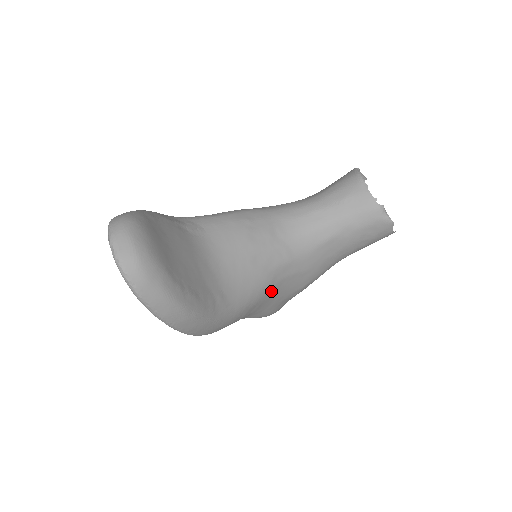
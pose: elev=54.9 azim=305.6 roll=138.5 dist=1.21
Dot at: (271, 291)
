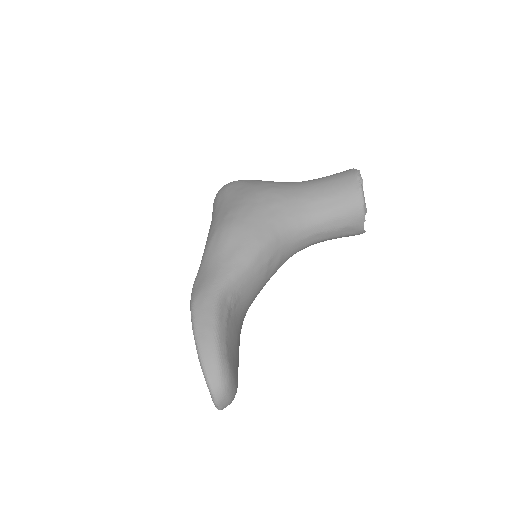
Dot at: occluded
